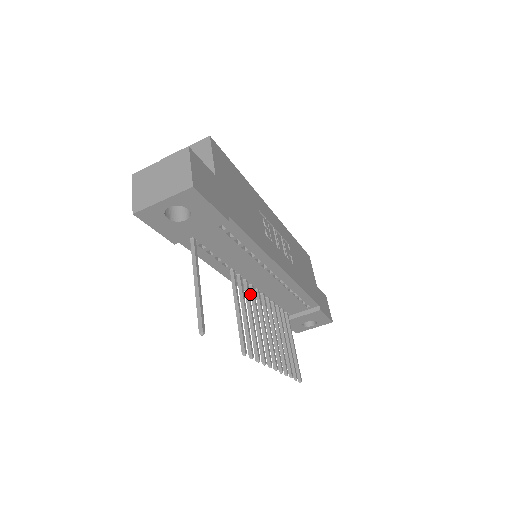
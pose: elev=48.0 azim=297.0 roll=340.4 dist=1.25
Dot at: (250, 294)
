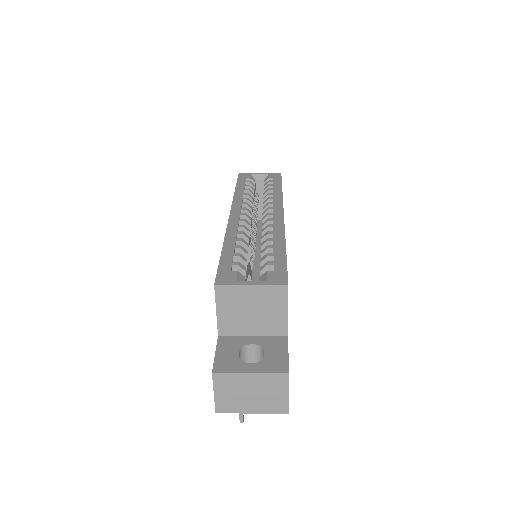
Dot at: occluded
